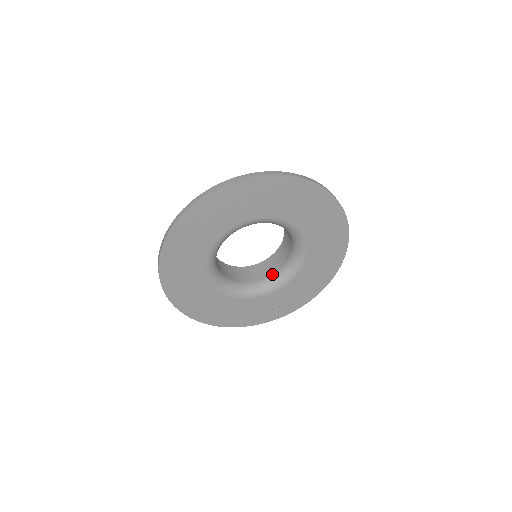
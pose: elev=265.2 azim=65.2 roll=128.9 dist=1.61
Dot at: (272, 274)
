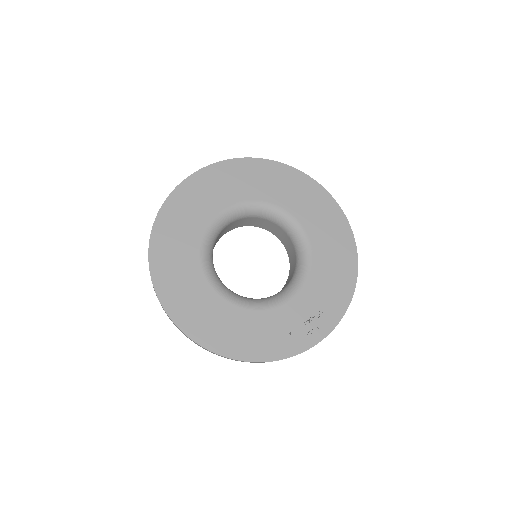
Dot at: (284, 287)
